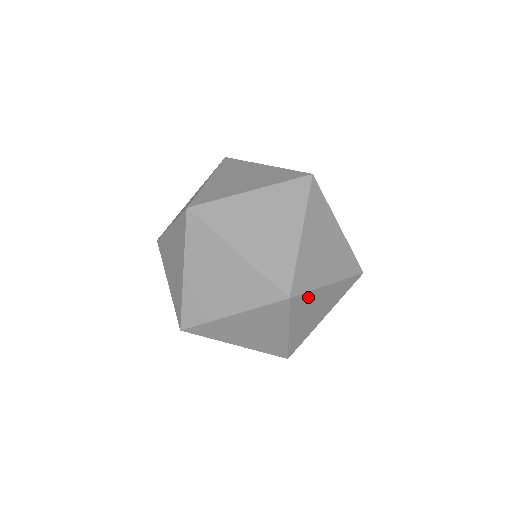
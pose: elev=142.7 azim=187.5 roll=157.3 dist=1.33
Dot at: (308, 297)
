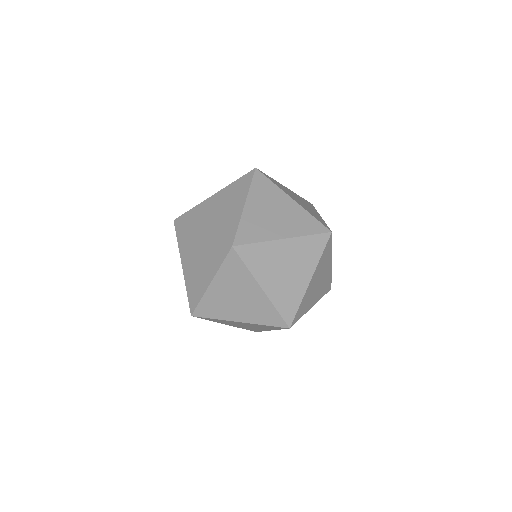
Dot at: occluded
